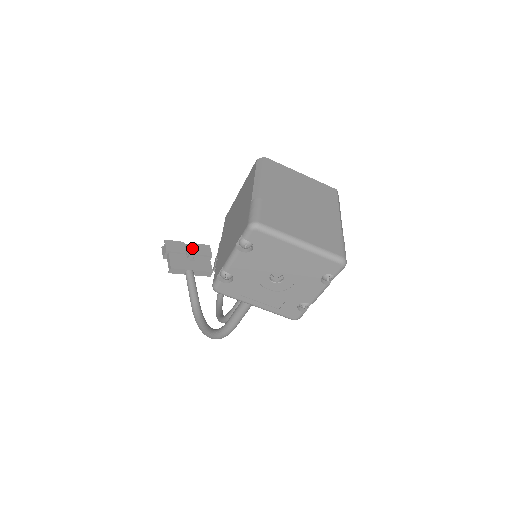
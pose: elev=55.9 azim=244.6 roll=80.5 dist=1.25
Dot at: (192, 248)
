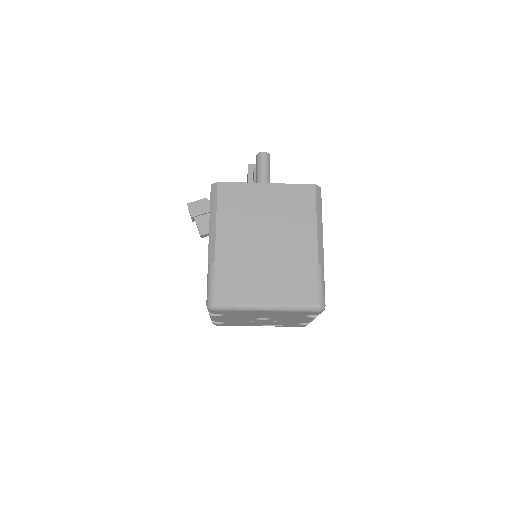
Dot at: occluded
